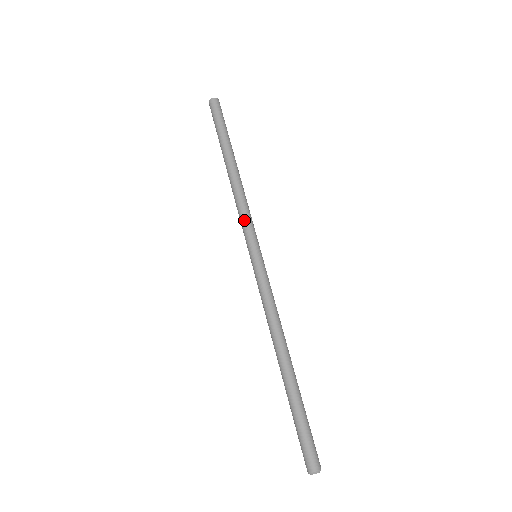
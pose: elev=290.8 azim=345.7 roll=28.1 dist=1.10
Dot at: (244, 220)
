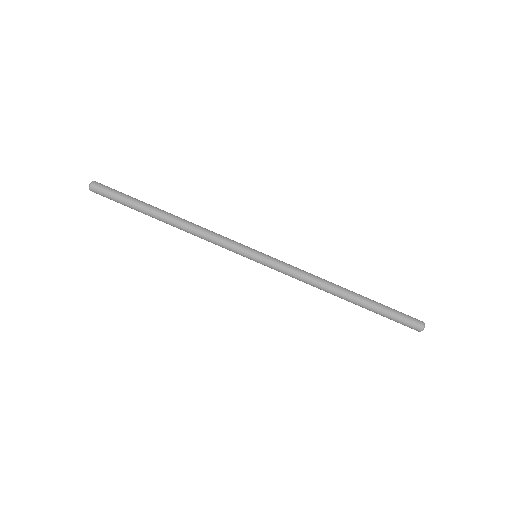
Dot at: (224, 240)
